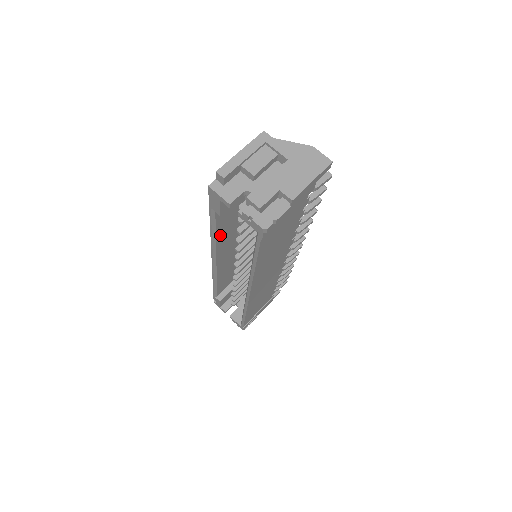
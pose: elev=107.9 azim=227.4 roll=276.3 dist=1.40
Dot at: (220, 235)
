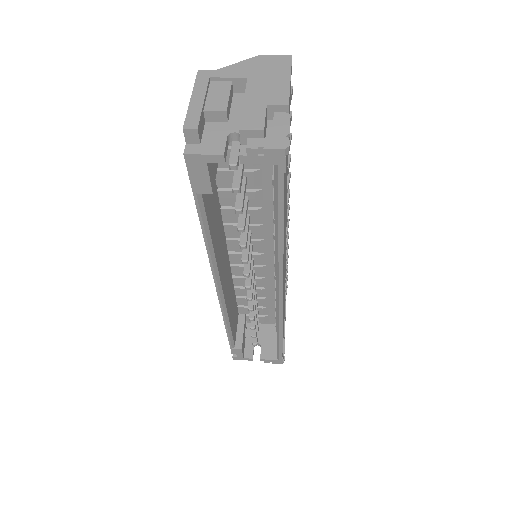
Dot at: (214, 242)
